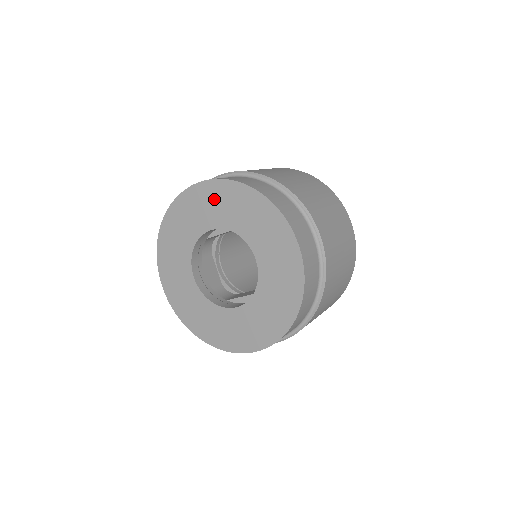
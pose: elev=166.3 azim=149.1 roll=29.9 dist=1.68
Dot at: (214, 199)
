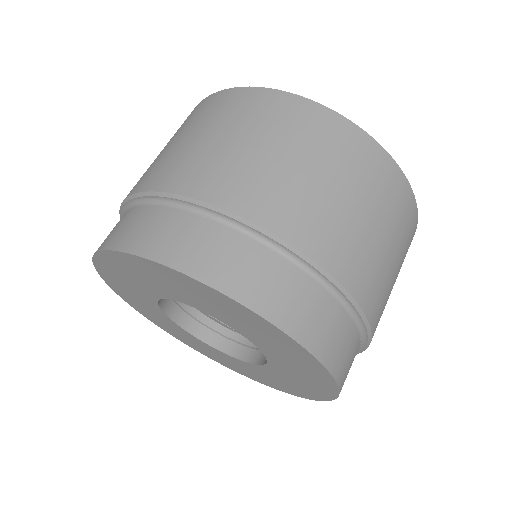
Dot at: (256, 327)
